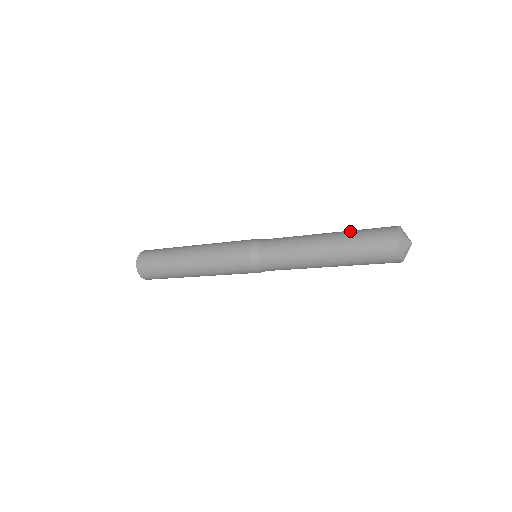
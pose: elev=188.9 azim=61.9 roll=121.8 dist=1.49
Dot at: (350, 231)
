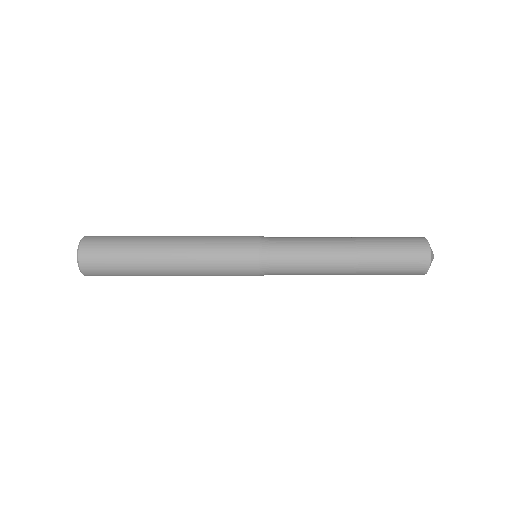
Dot at: (379, 255)
